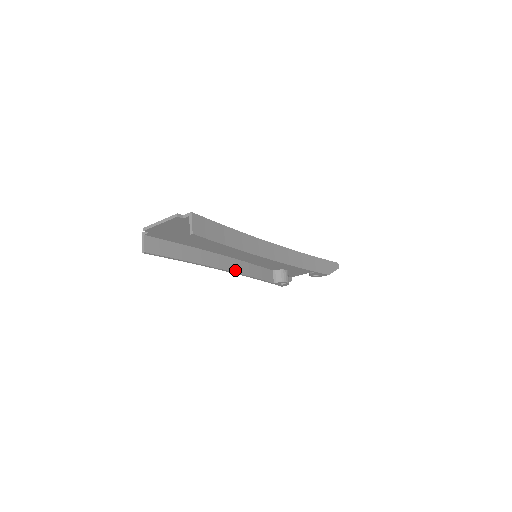
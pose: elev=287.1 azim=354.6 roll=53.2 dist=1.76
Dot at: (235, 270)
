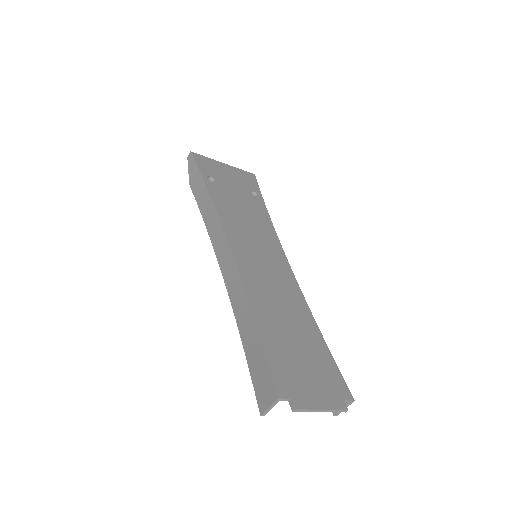
Dot at: (224, 265)
